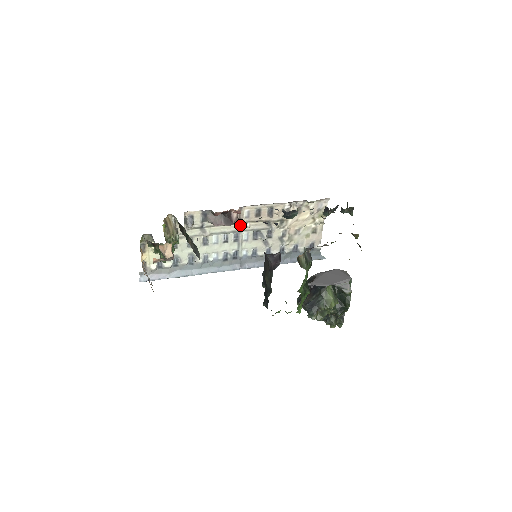
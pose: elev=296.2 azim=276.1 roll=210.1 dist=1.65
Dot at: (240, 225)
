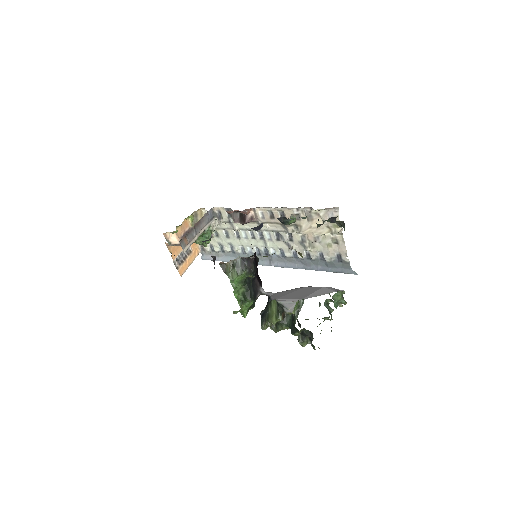
Dot at: (259, 224)
